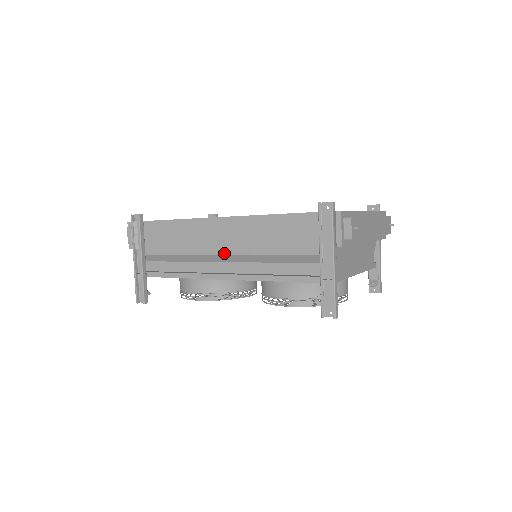
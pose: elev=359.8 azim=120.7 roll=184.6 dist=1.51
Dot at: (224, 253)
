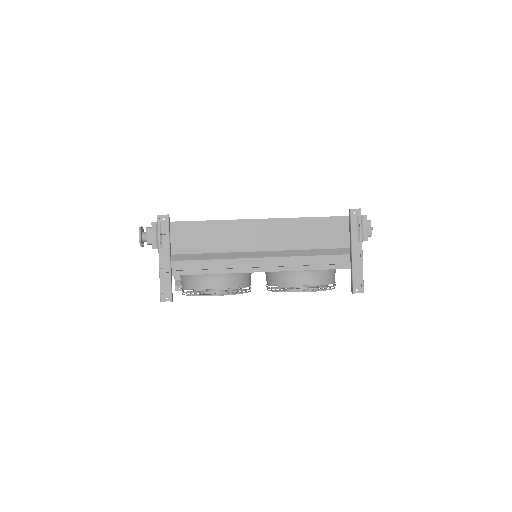
Dot at: (263, 249)
